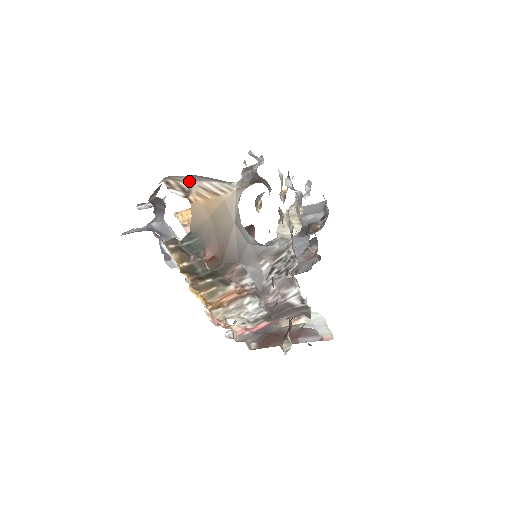
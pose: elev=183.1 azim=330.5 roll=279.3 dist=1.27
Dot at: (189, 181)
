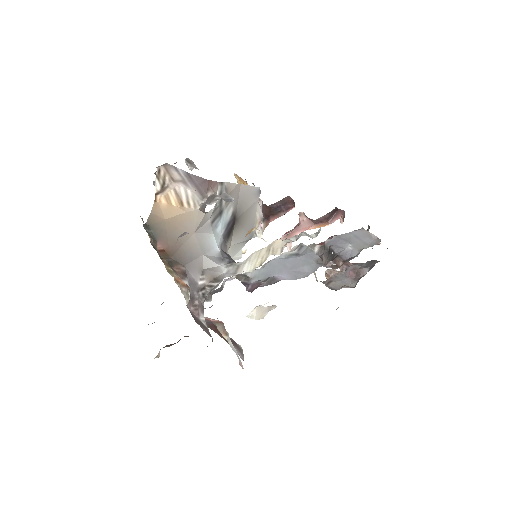
Dot at: (175, 178)
